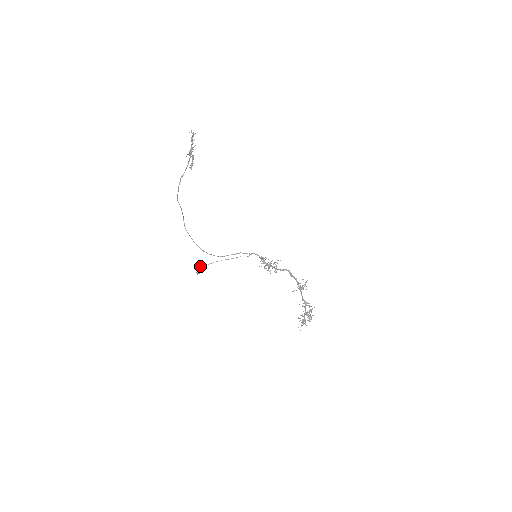
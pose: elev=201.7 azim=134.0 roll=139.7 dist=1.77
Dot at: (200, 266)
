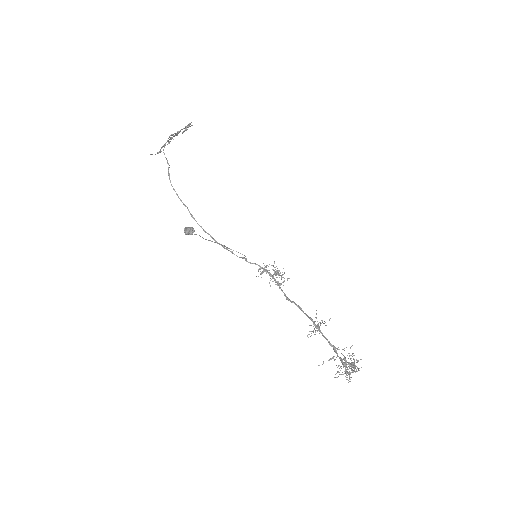
Dot at: occluded
